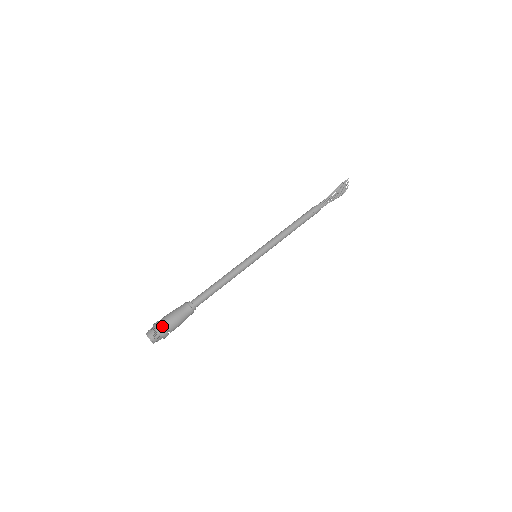
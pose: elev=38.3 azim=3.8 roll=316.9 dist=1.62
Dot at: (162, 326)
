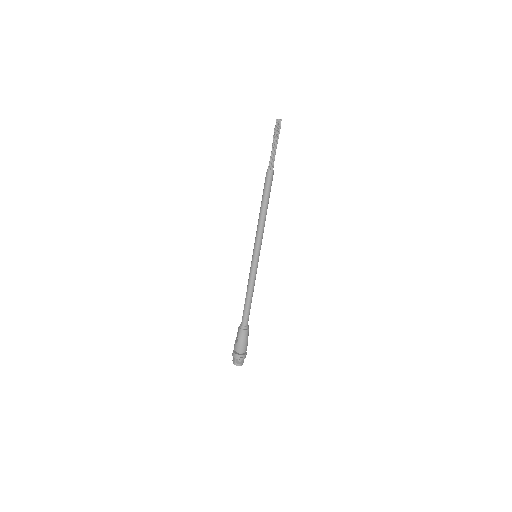
Dot at: (243, 356)
